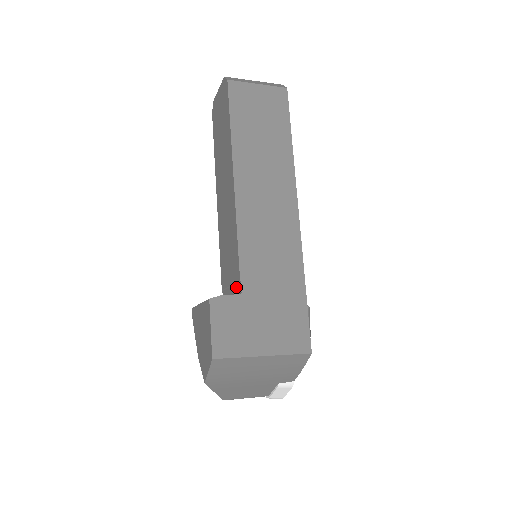
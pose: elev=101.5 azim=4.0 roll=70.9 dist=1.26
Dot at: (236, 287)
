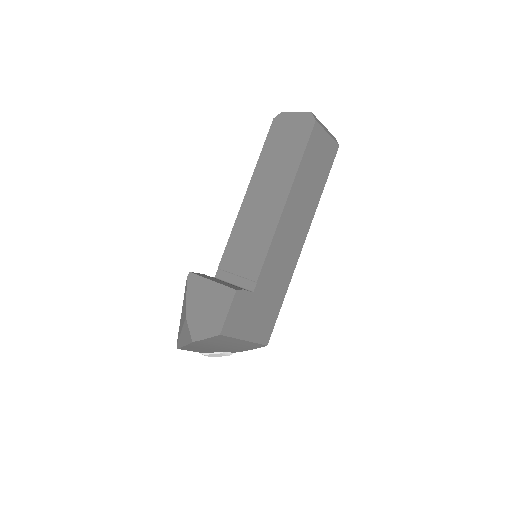
Dot at: (246, 282)
